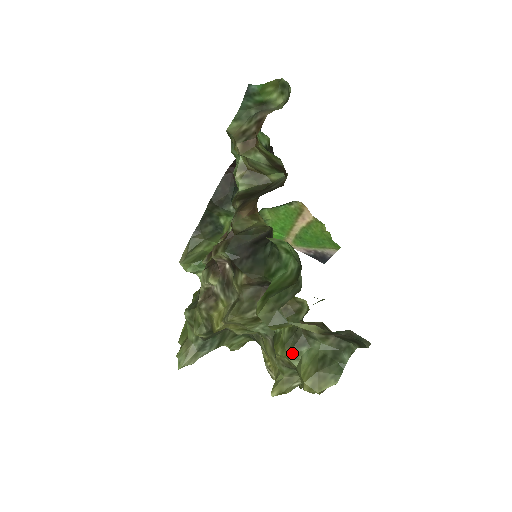
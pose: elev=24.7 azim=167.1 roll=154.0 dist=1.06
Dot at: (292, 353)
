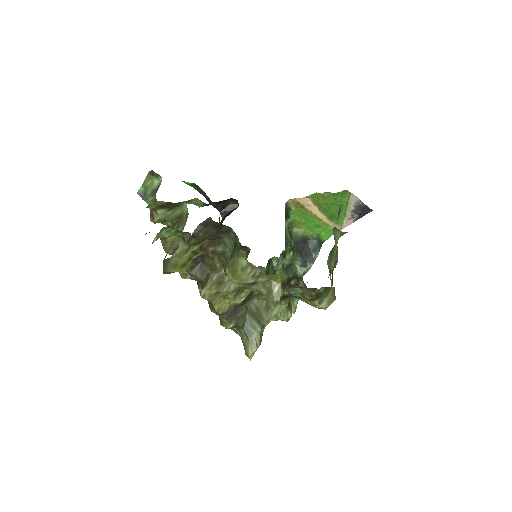
Dot at: occluded
